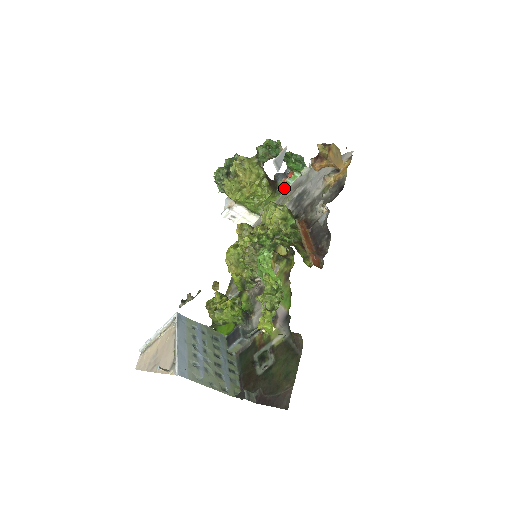
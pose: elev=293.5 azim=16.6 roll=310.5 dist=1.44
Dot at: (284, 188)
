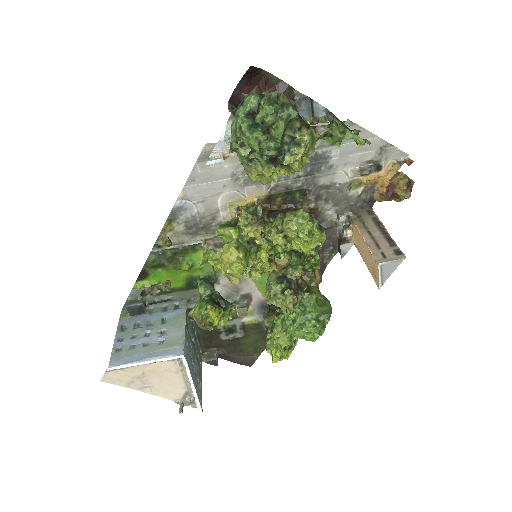
Dot at: occluded
